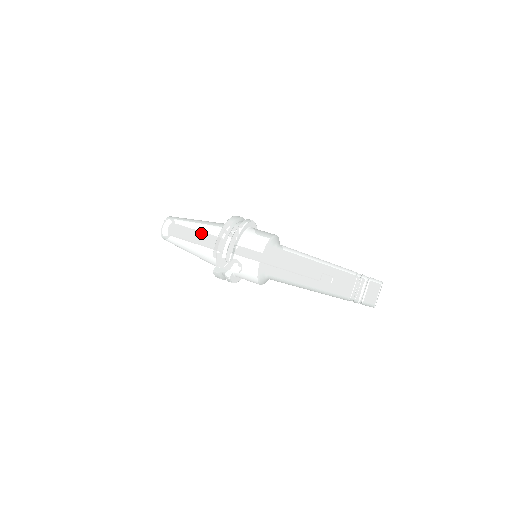
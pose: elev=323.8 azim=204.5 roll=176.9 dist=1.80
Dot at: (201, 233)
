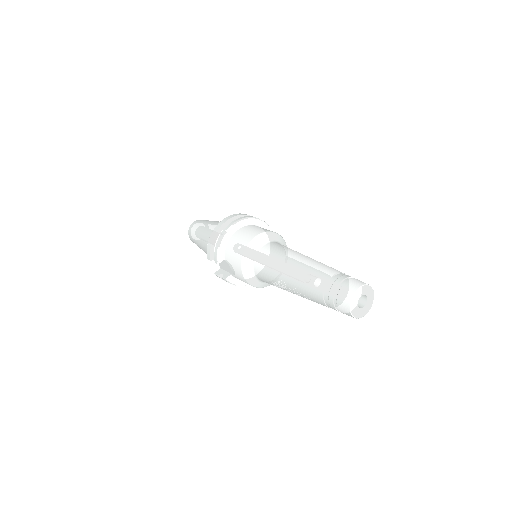
Dot at: (207, 235)
